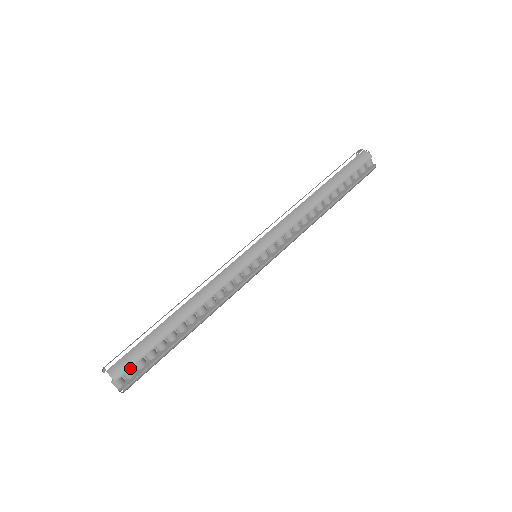
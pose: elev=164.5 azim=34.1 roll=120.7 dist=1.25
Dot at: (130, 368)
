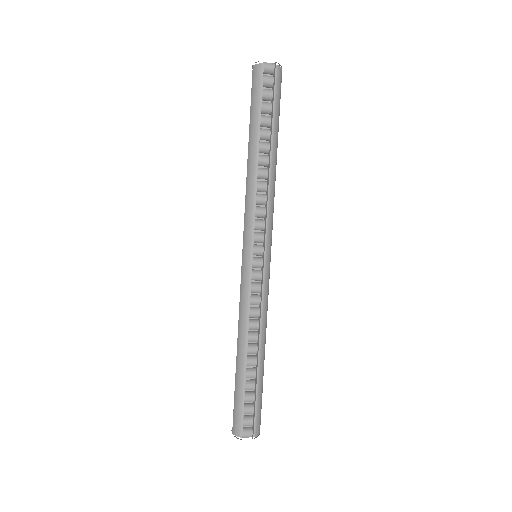
Dot at: (242, 421)
